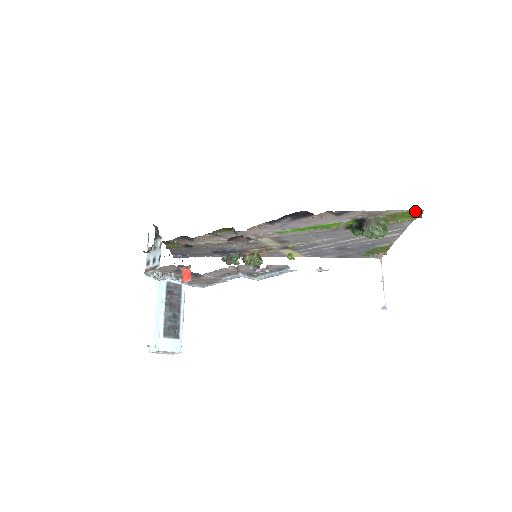
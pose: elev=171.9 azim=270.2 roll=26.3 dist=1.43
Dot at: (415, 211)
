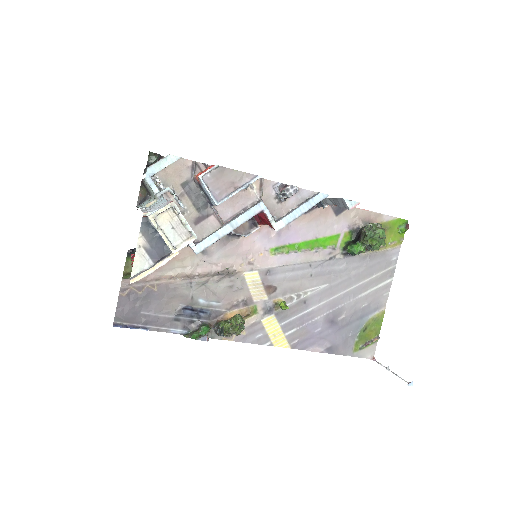
Dot at: (401, 222)
